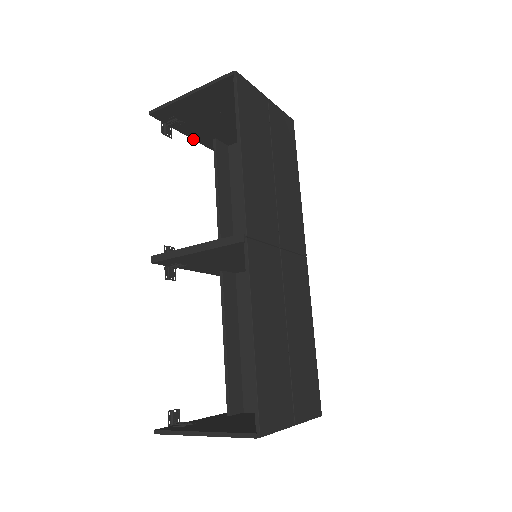
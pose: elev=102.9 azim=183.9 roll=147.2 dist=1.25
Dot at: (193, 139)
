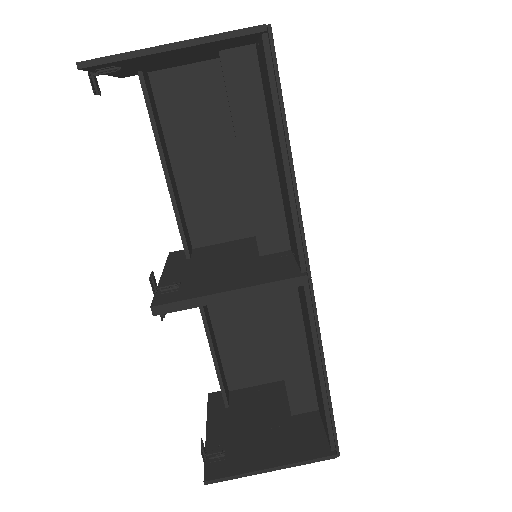
Dot at: (108, 75)
